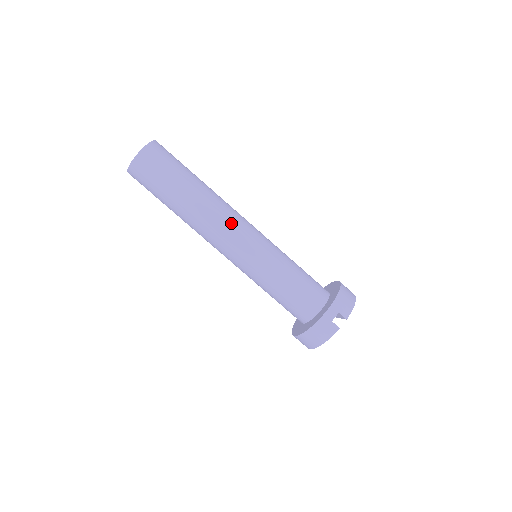
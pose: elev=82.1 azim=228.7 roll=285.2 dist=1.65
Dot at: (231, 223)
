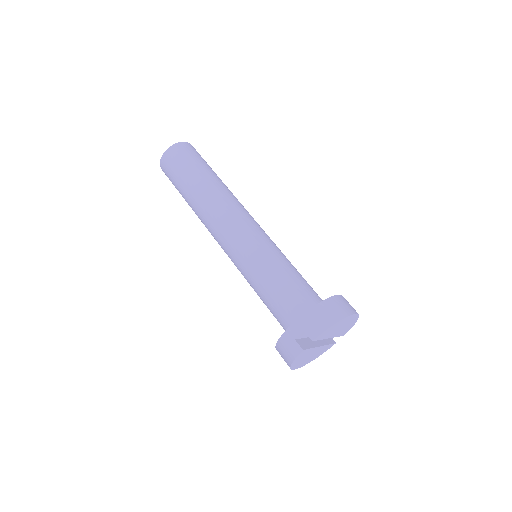
Dot at: (223, 219)
